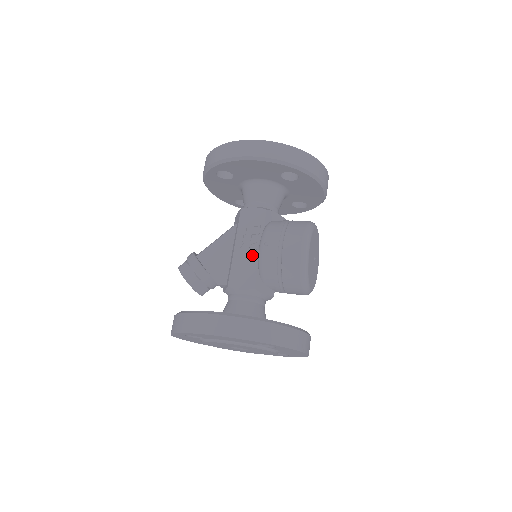
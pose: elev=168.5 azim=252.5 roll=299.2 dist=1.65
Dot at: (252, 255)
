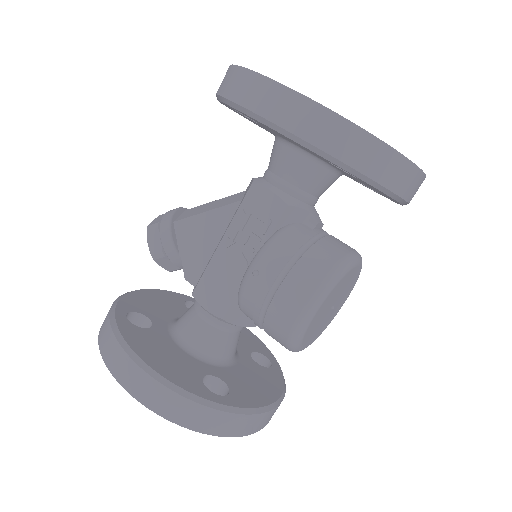
Dot at: (238, 268)
